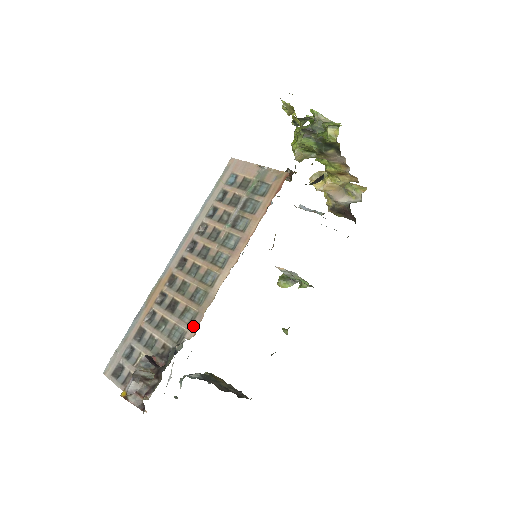
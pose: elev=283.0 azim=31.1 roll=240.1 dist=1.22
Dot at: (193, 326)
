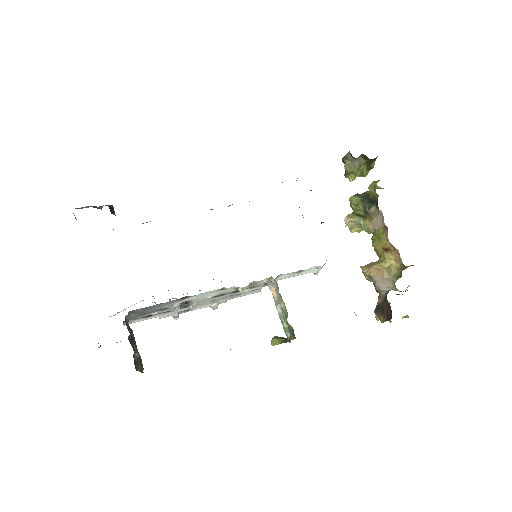
Dot at: occluded
